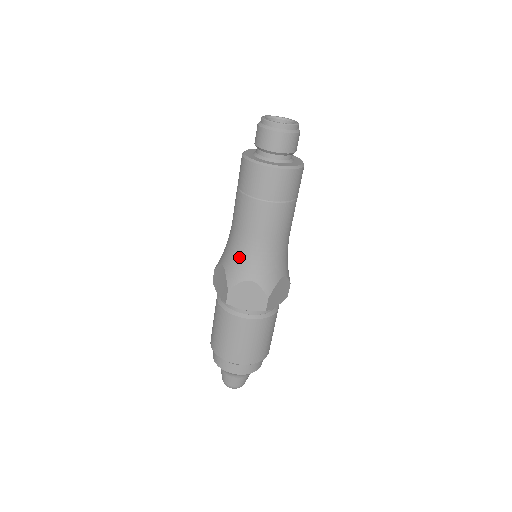
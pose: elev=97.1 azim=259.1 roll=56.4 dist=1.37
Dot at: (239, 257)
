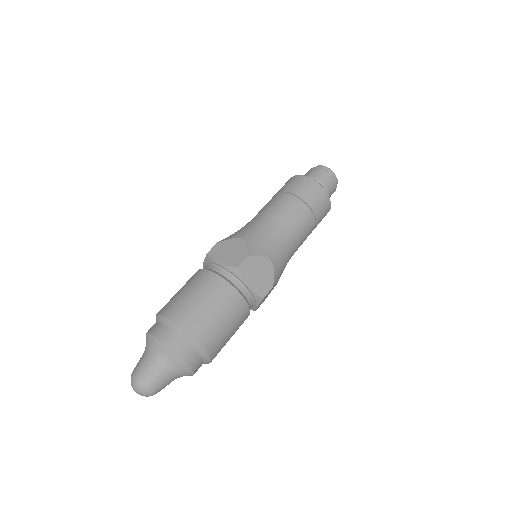
Dot at: (244, 227)
